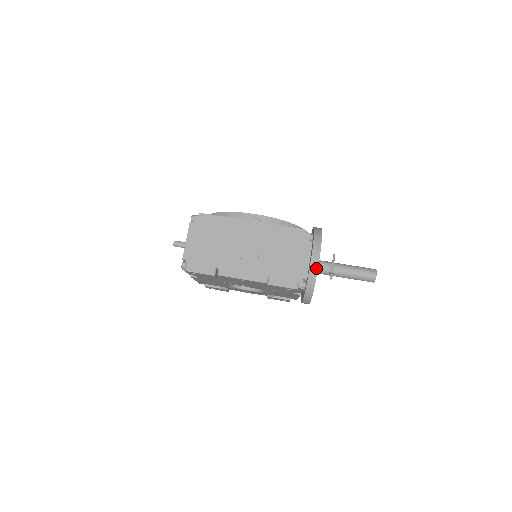
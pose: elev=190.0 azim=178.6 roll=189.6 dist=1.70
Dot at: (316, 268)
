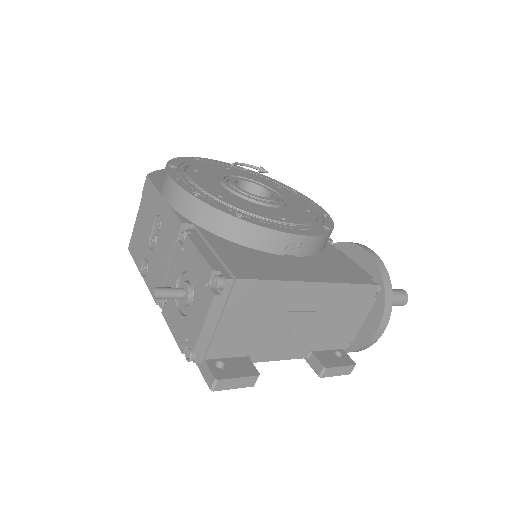
Dot at: (376, 340)
